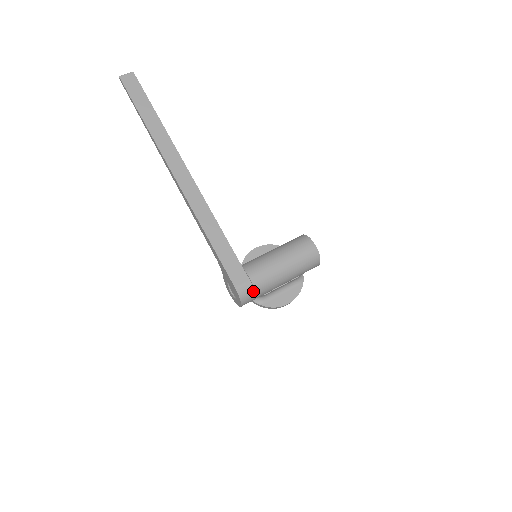
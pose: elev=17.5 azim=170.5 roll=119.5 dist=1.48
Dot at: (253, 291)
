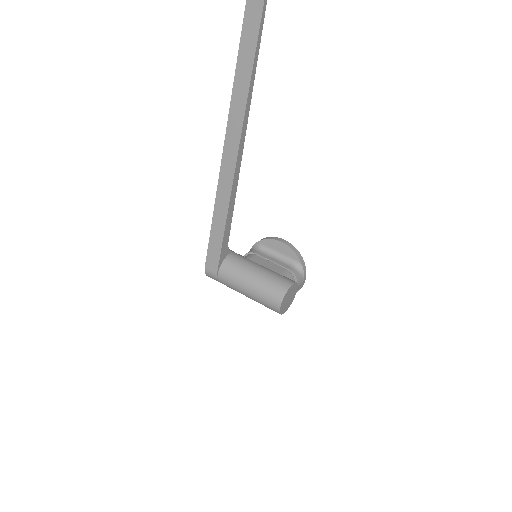
Dot at: occluded
